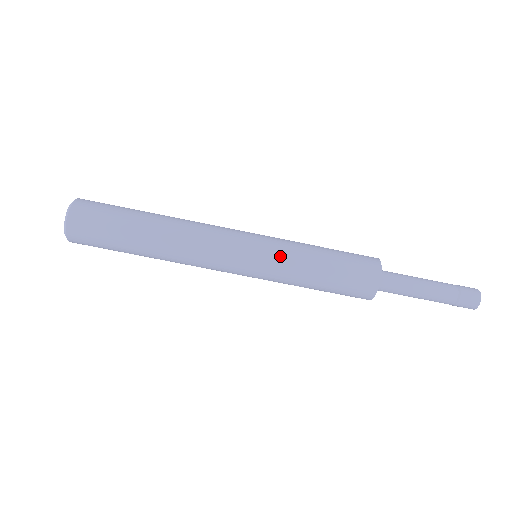
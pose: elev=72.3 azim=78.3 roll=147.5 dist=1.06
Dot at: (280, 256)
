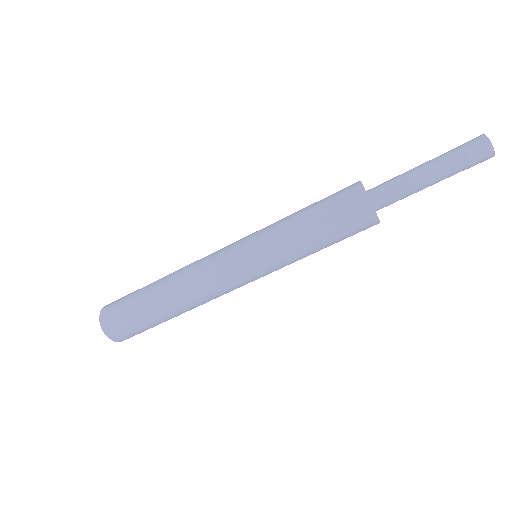
Dot at: (265, 233)
